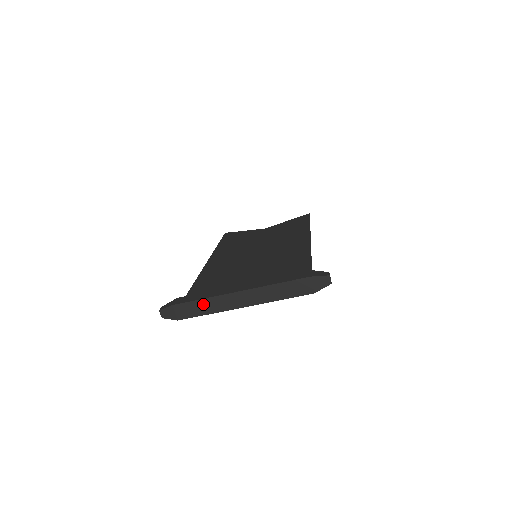
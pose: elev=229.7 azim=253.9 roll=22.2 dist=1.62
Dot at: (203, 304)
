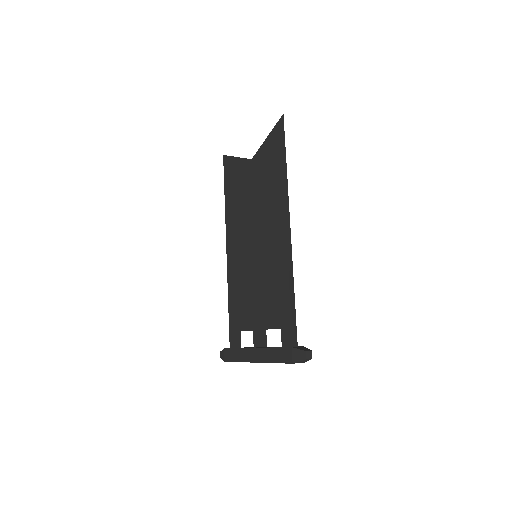
Dot at: occluded
